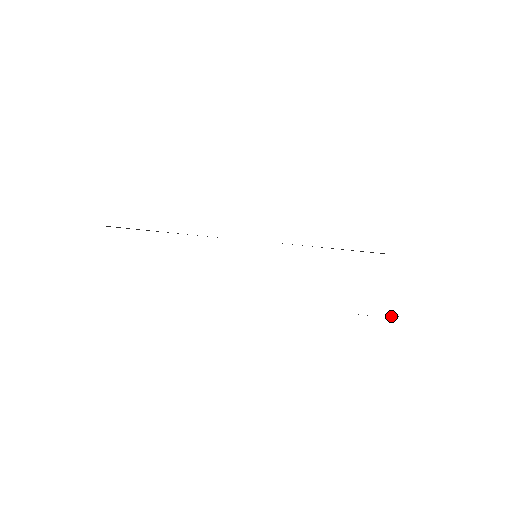
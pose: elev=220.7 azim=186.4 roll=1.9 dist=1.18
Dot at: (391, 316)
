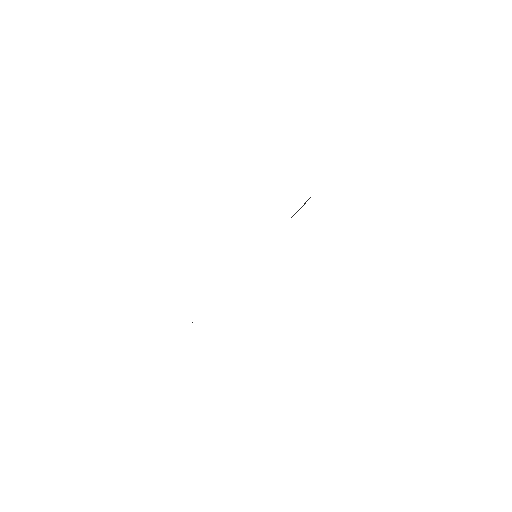
Dot at: occluded
